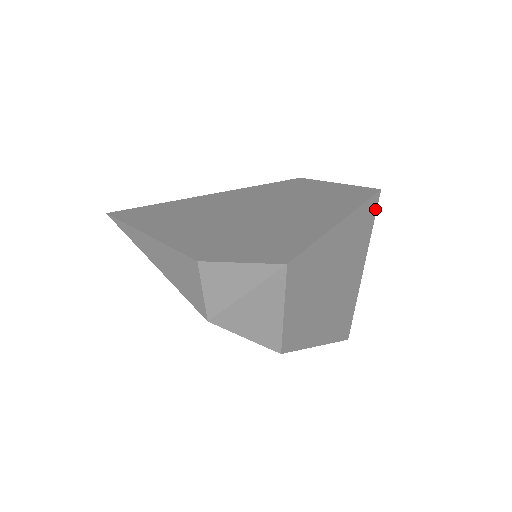
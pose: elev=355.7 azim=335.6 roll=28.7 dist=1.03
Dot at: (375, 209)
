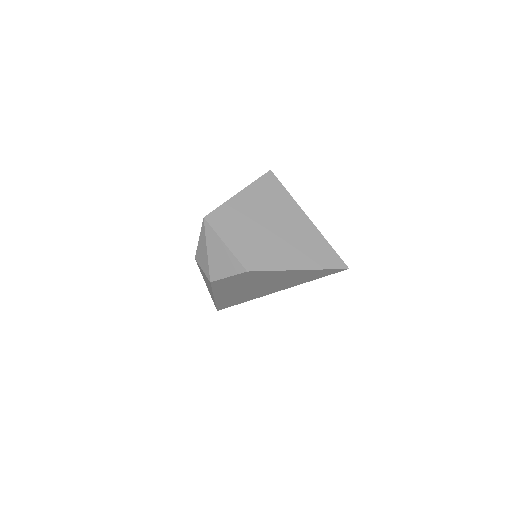
Dot at: (277, 180)
